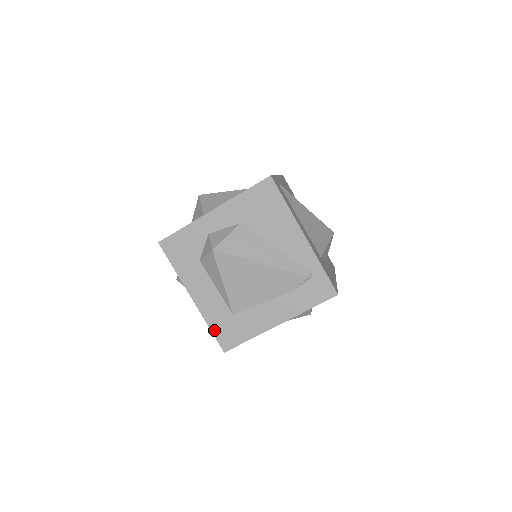
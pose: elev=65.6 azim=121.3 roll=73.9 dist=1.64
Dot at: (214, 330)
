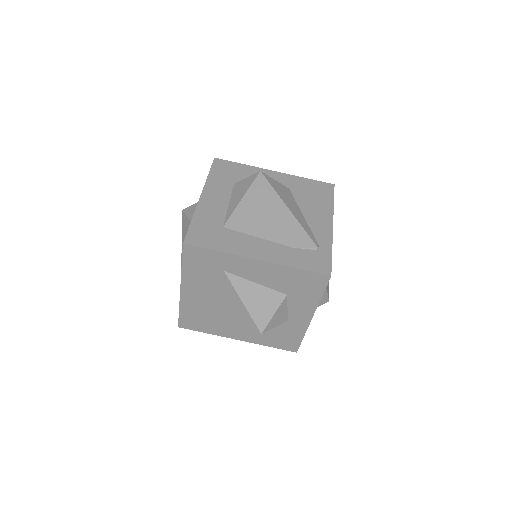
Dot at: (194, 224)
